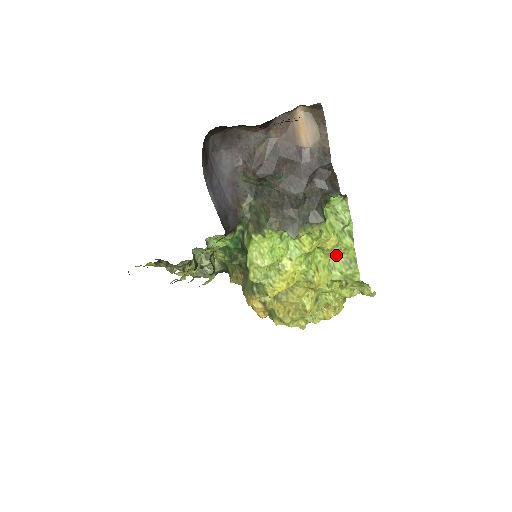
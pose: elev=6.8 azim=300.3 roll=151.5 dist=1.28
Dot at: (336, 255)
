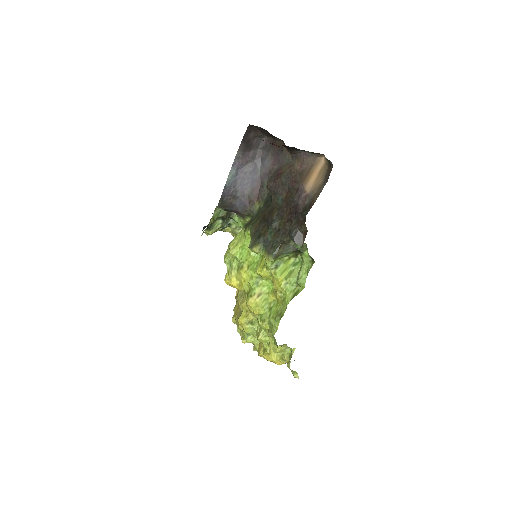
Dot at: (279, 300)
